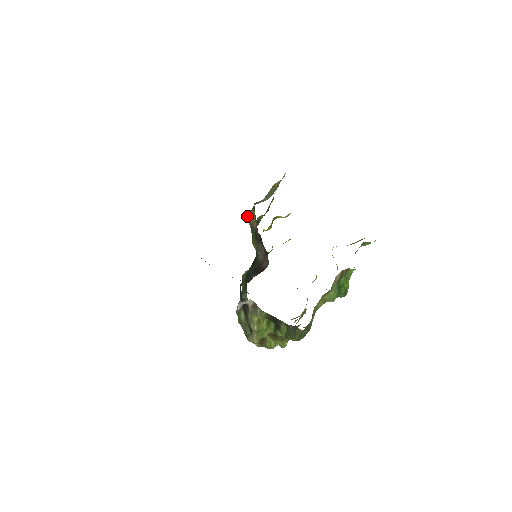
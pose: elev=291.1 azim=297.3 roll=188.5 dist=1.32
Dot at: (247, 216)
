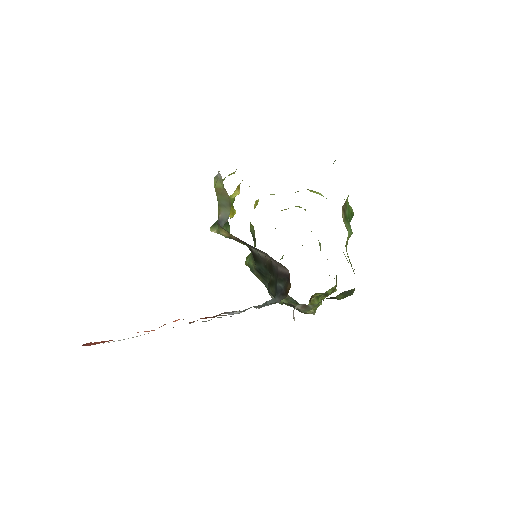
Dot at: (217, 233)
